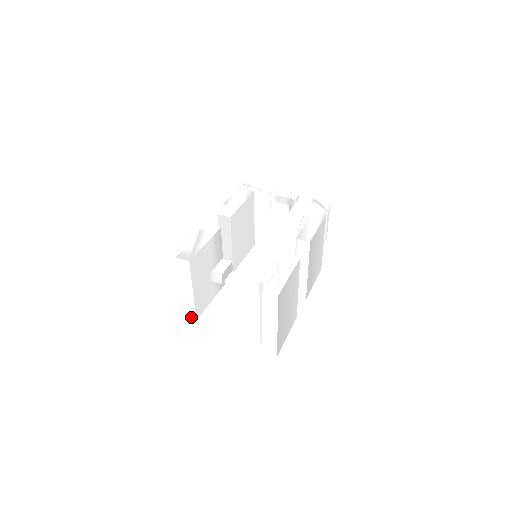
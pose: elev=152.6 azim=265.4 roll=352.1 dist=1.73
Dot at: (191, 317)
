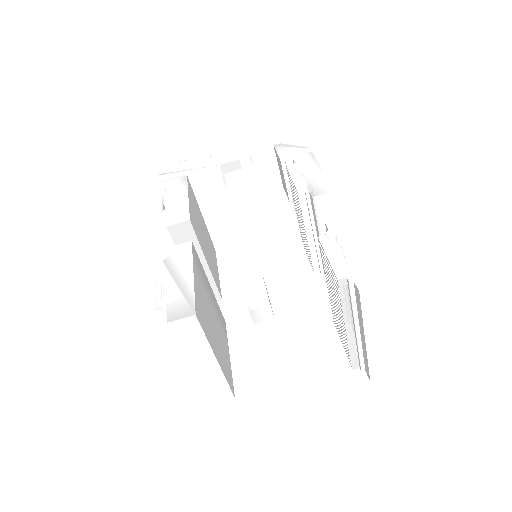
Dot at: (224, 398)
